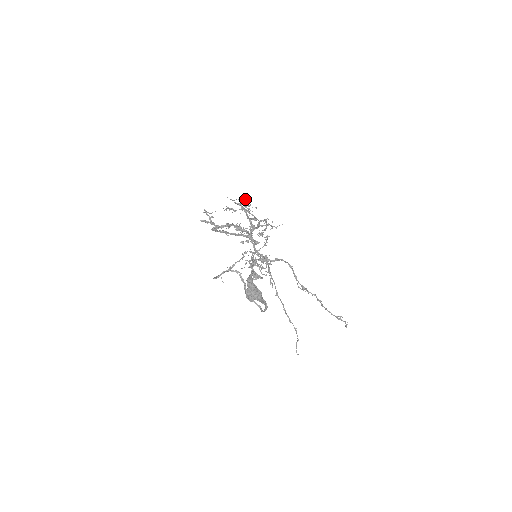
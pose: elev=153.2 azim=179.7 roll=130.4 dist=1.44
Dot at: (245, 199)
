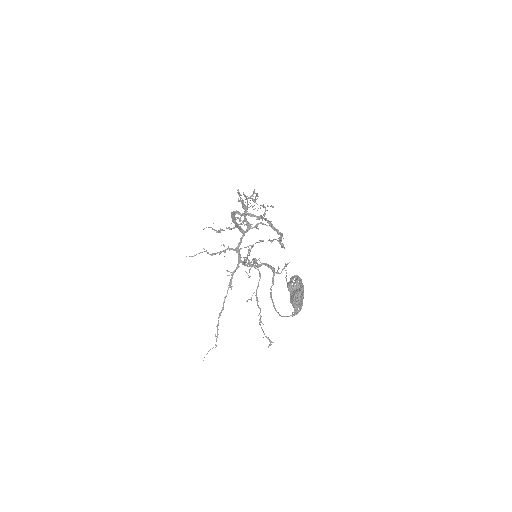
Dot at: (258, 196)
